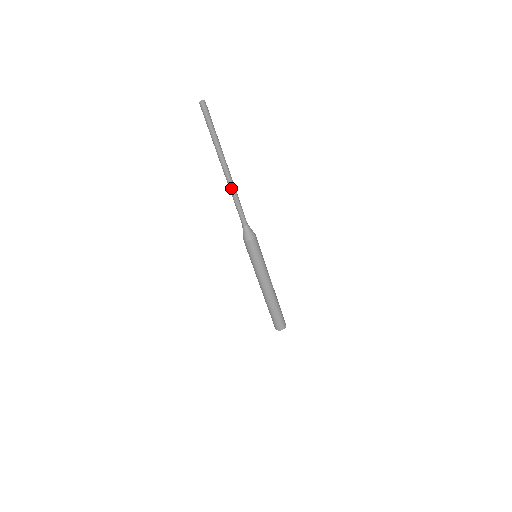
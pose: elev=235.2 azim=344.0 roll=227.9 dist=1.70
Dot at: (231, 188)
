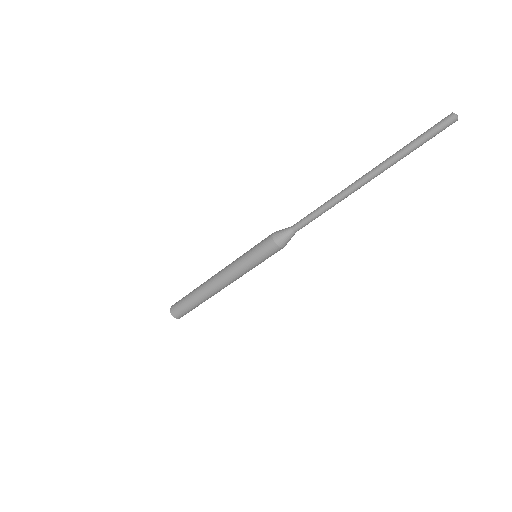
Dot at: occluded
